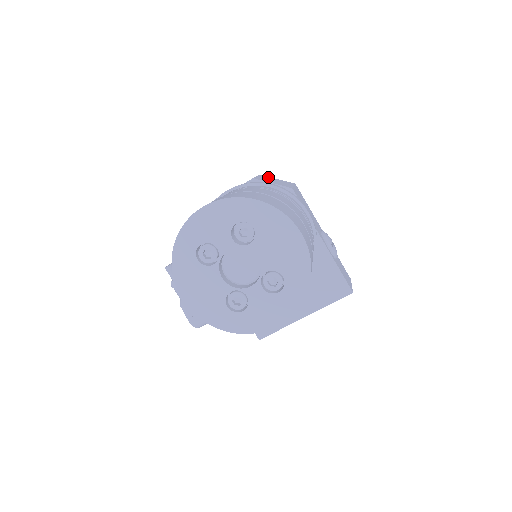
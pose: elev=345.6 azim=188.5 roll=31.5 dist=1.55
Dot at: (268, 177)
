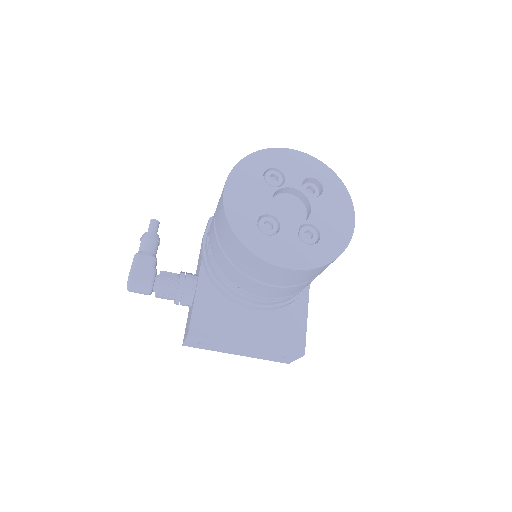
Dot at: occluded
